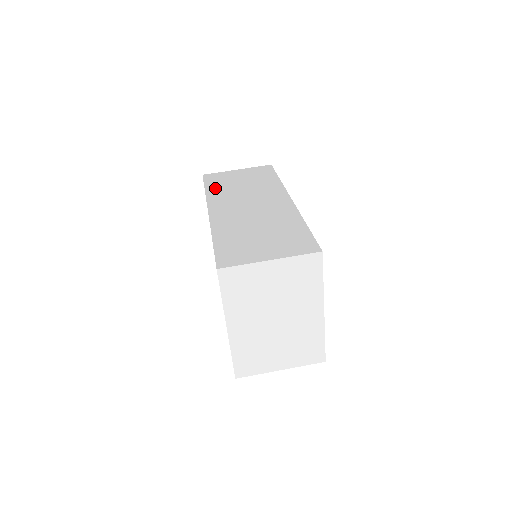
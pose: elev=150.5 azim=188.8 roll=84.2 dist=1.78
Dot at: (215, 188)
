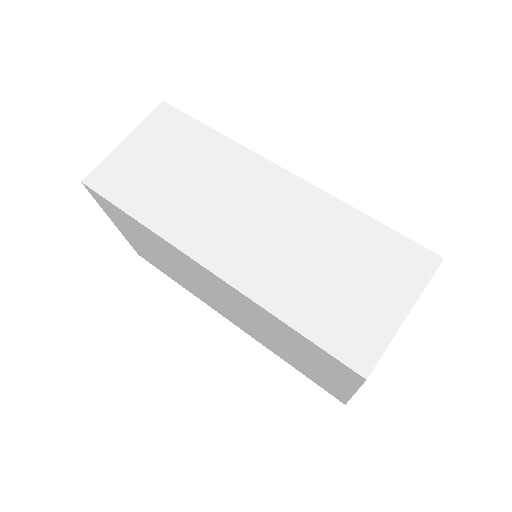
Dot at: (146, 206)
